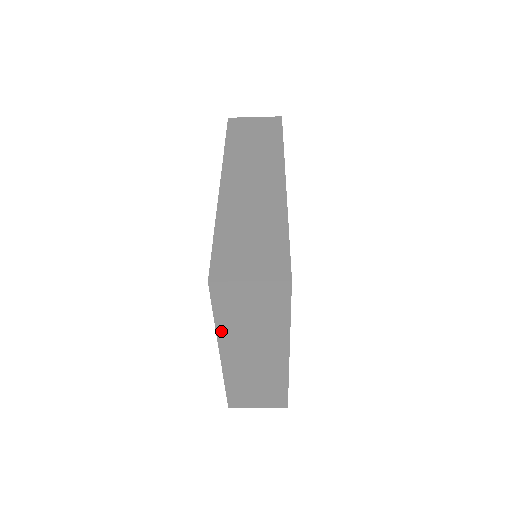
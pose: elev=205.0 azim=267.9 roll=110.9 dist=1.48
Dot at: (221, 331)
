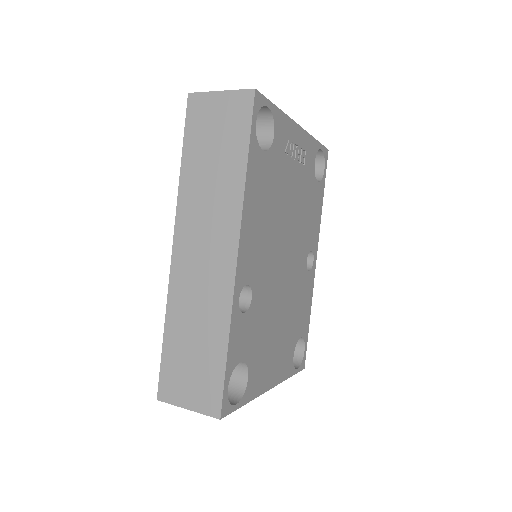
Dot at: occluded
